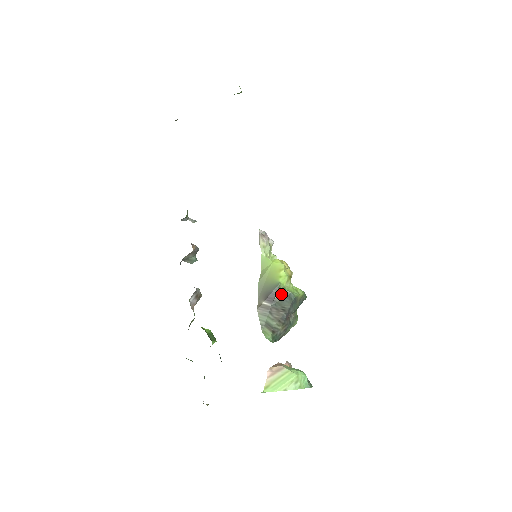
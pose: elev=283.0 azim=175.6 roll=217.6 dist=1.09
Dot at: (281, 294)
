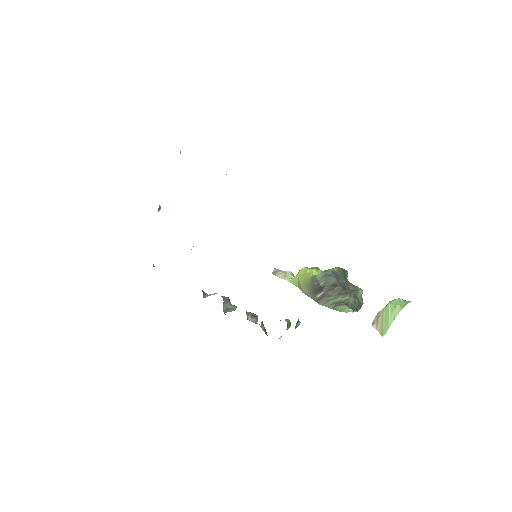
Dot at: (321, 279)
